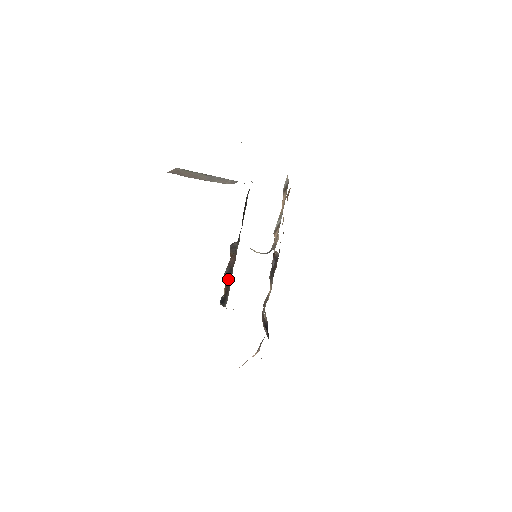
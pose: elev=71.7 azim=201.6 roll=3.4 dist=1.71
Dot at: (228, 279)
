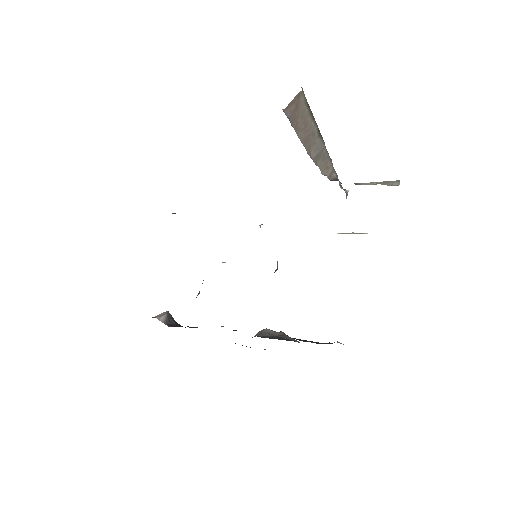
Dot at: occluded
